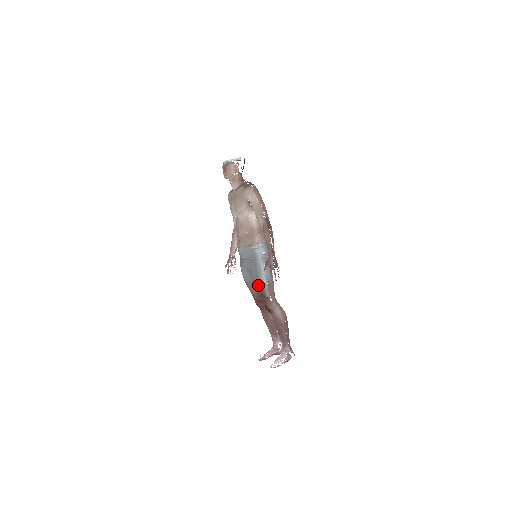
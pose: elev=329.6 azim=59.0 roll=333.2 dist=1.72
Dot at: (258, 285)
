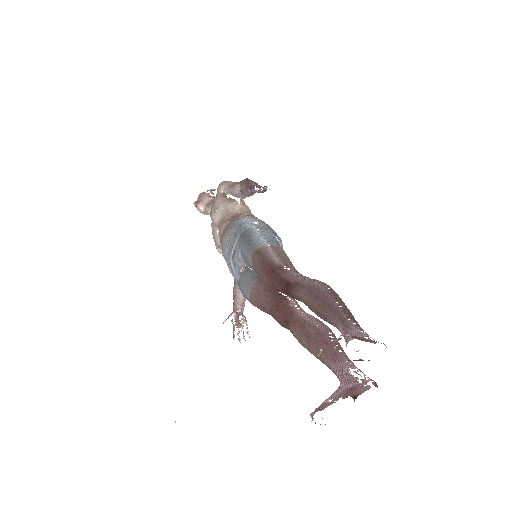
Dot at: (254, 253)
